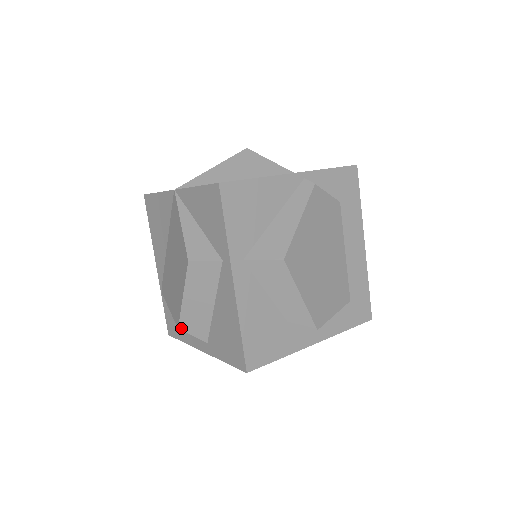
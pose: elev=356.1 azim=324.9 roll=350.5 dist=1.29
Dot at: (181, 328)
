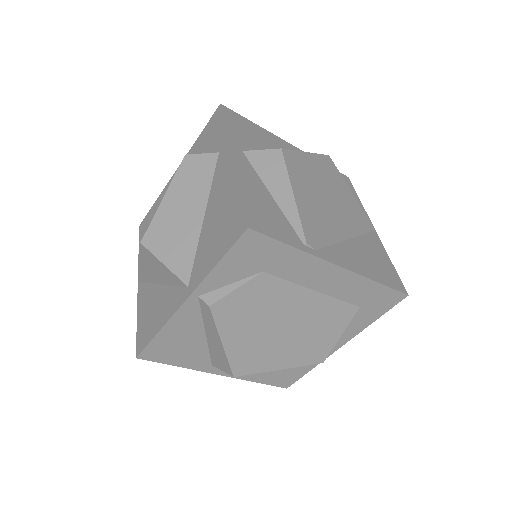
Dot at: occluded
